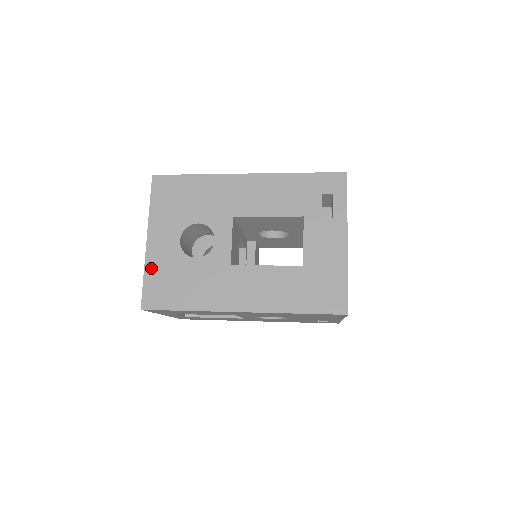
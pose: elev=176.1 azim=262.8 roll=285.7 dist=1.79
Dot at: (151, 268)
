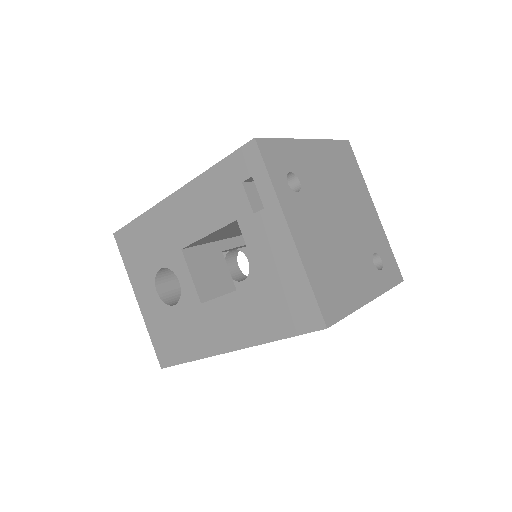
Dot at: (151, 327)
